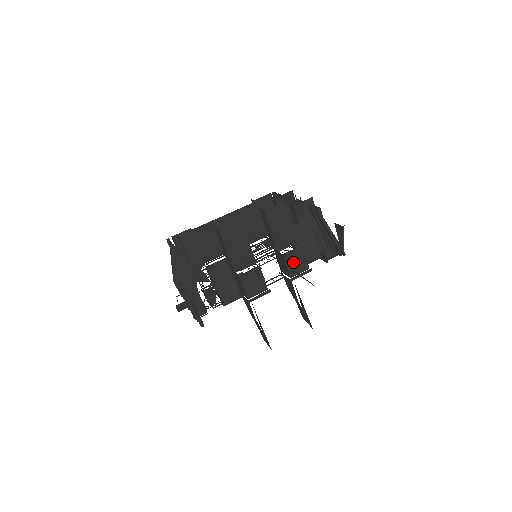
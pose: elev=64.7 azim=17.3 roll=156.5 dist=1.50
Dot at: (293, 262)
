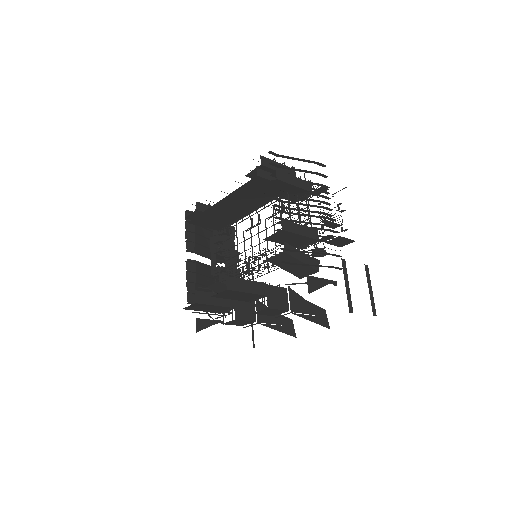
Dot at: (267, 313)
